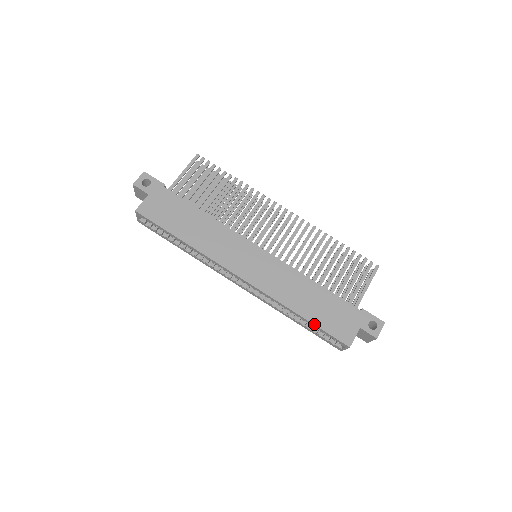
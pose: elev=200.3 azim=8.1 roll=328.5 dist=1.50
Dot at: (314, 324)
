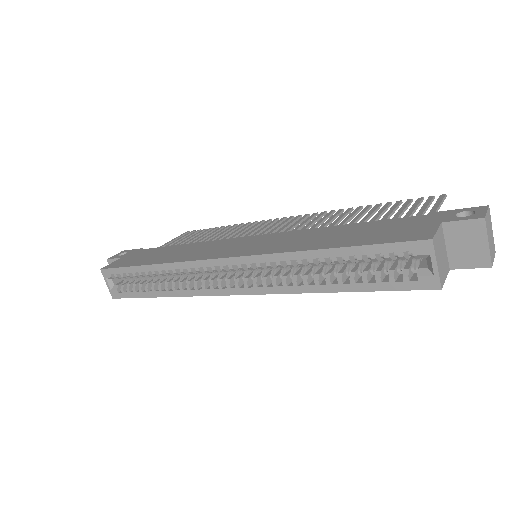
Dot at: (350, 246)
